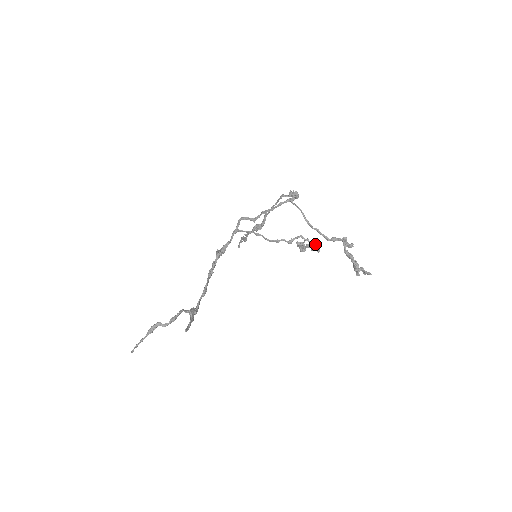
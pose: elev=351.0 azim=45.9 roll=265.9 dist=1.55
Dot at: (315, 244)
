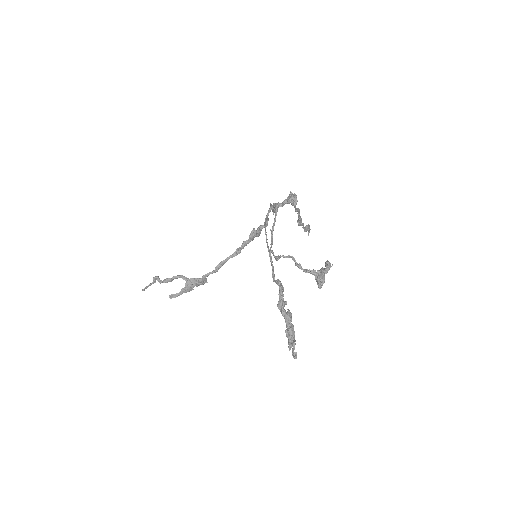
Dot at: occluded
